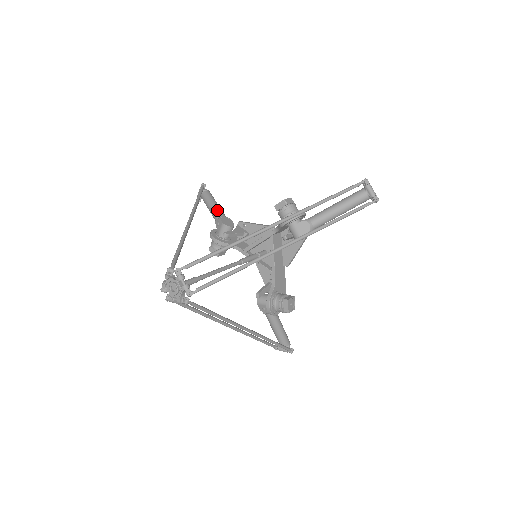
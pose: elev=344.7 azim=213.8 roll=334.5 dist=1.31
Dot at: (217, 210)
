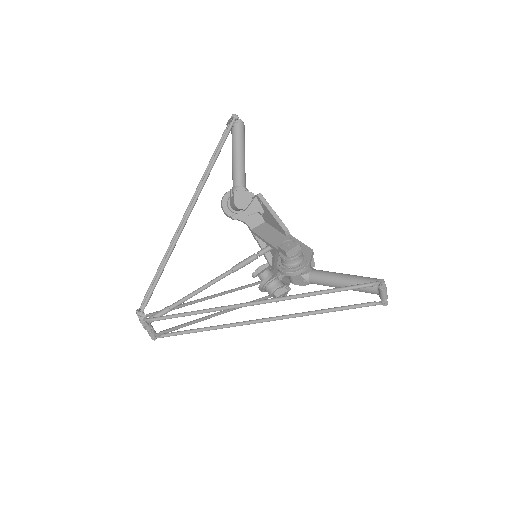
Dot at: (237, 172)
